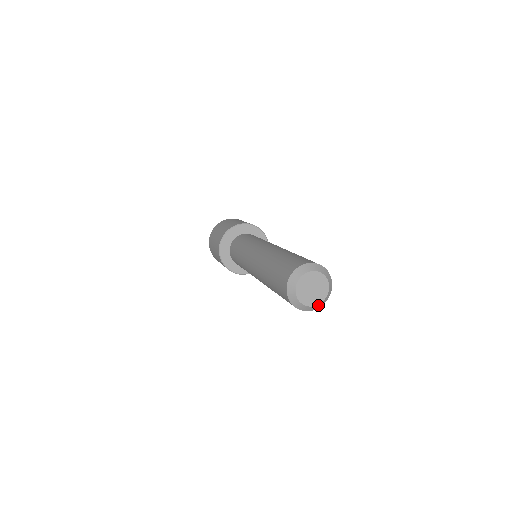
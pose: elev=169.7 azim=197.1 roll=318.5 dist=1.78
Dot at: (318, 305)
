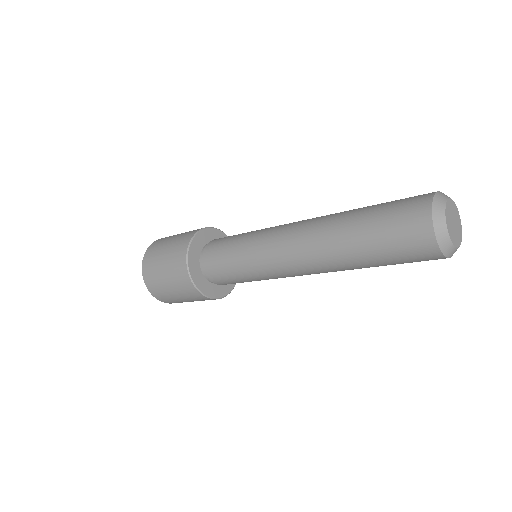
Dot at: (456, 249)
